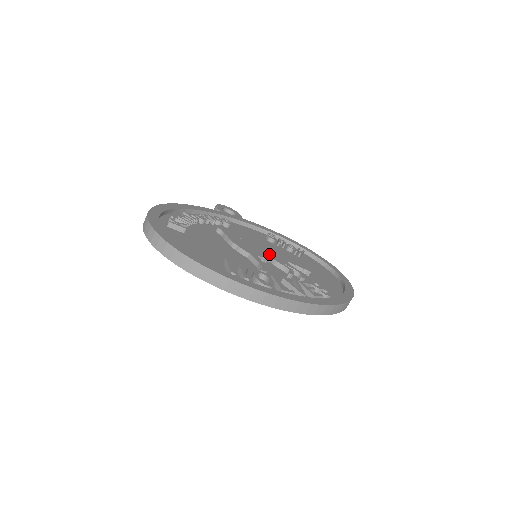
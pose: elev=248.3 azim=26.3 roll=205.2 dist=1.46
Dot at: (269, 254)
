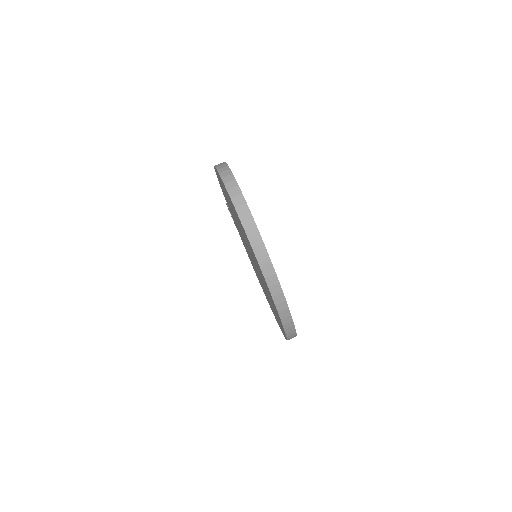
Dot at: occluded
